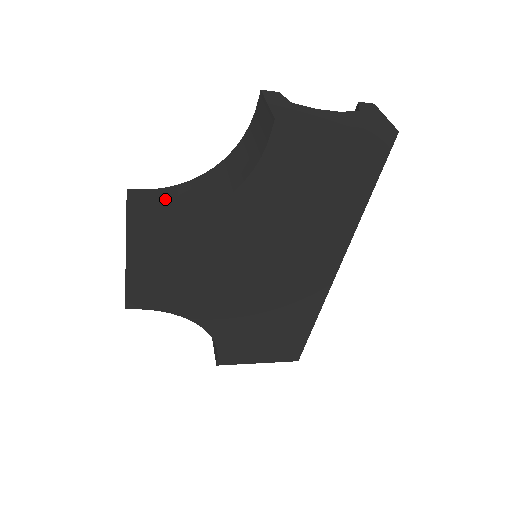
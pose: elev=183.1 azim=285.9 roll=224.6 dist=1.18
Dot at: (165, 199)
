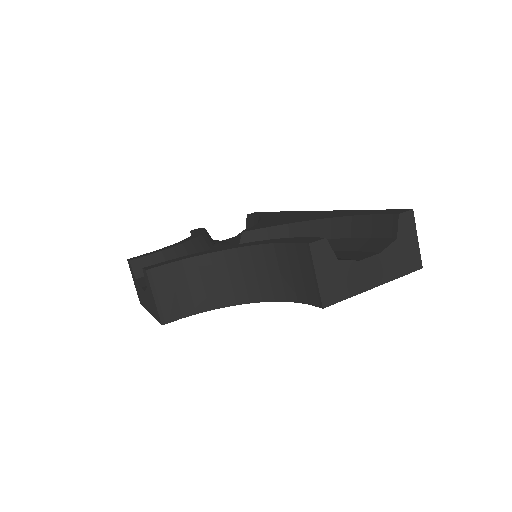
Dot at: (188, 279)
